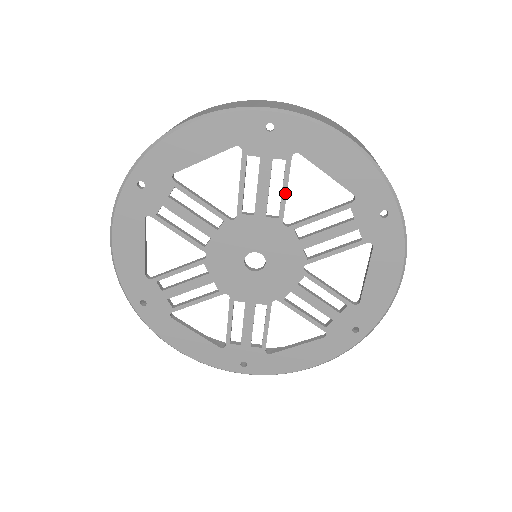
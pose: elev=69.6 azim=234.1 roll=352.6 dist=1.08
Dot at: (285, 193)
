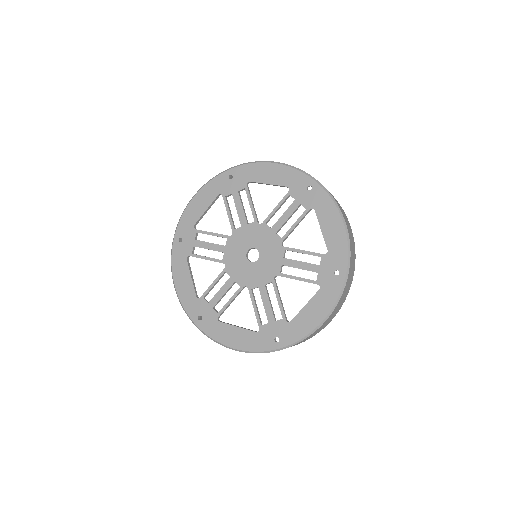
Dot at: (294, 226)
